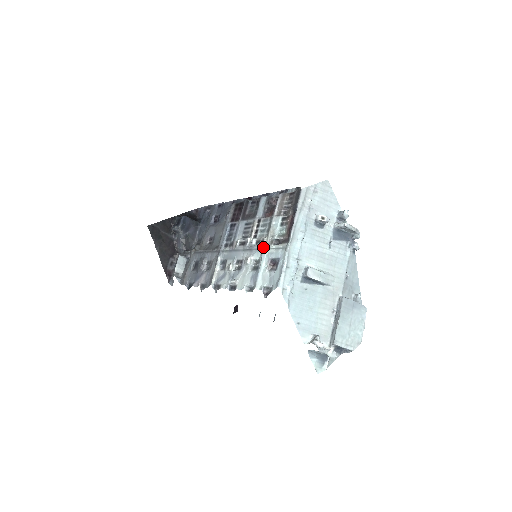
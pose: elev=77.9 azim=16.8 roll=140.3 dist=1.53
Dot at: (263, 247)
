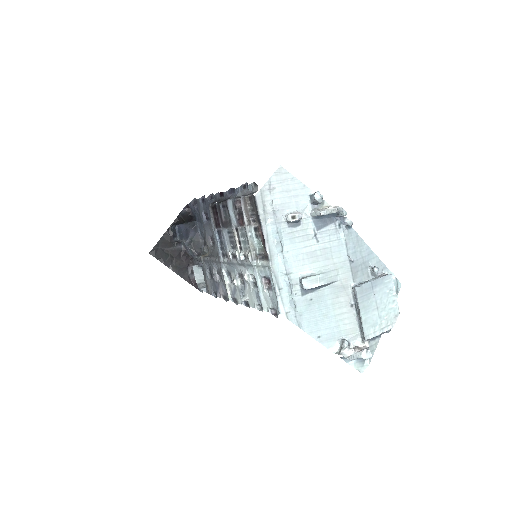
Dot at: (251, 264)
